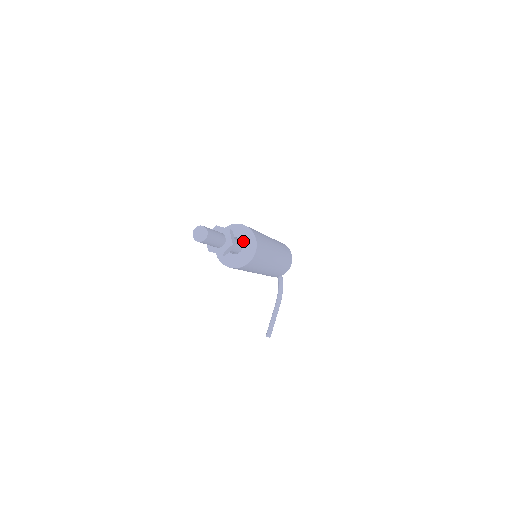
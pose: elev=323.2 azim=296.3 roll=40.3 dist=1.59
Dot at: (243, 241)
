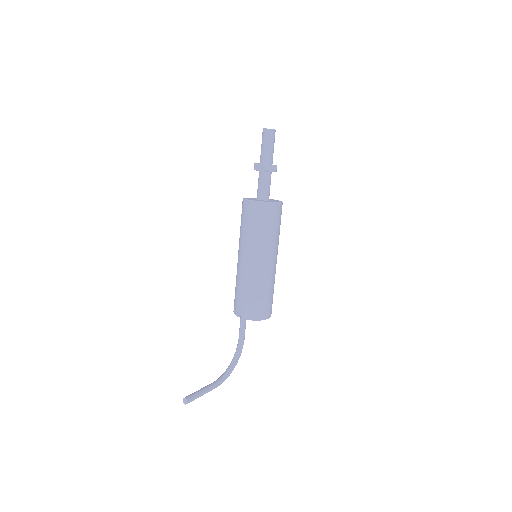
Dot at: (271, 200)
